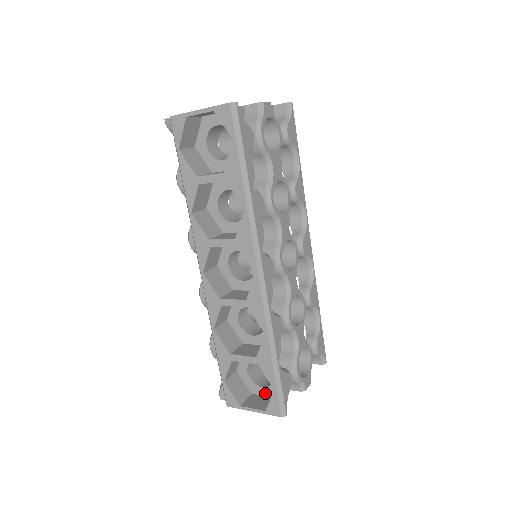
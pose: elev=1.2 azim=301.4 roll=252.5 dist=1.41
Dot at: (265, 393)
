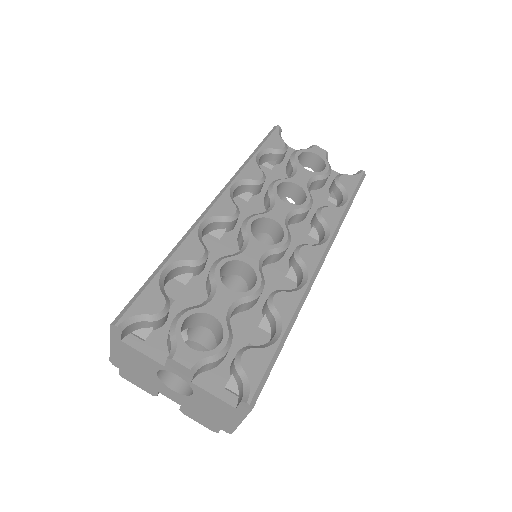
Dot at: occluded
